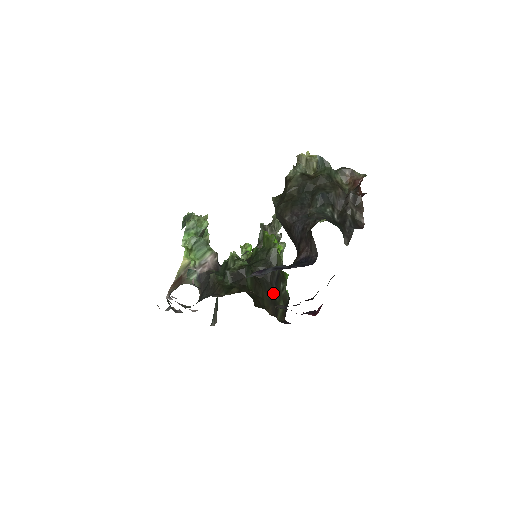
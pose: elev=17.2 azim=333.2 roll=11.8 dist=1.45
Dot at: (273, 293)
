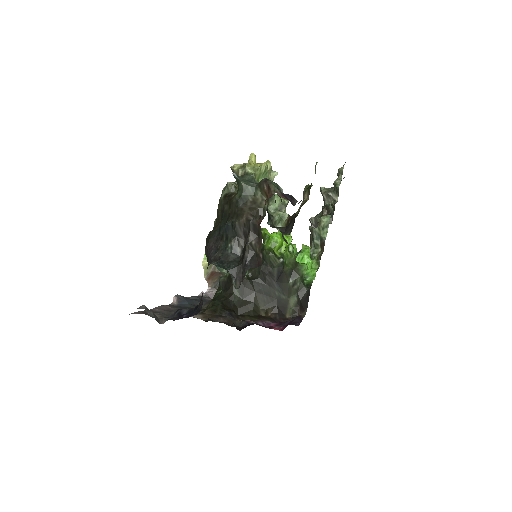
Dot at: (275, 292)
